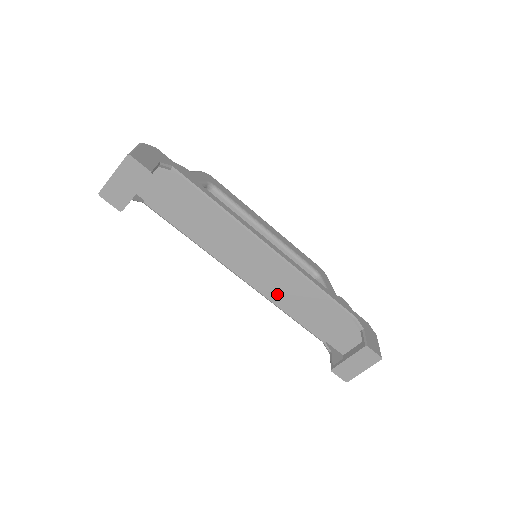
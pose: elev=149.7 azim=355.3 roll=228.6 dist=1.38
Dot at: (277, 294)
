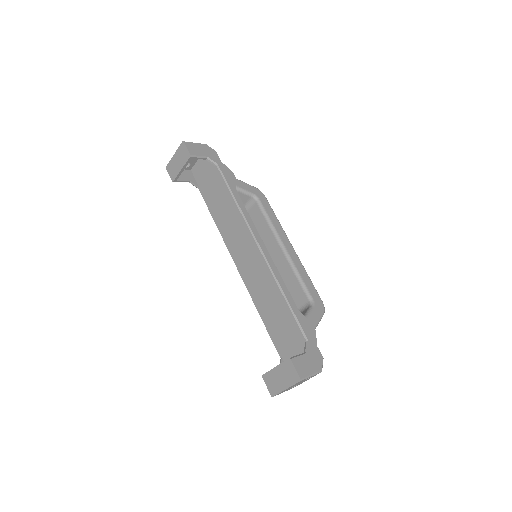
Dot at: (256, 292)
